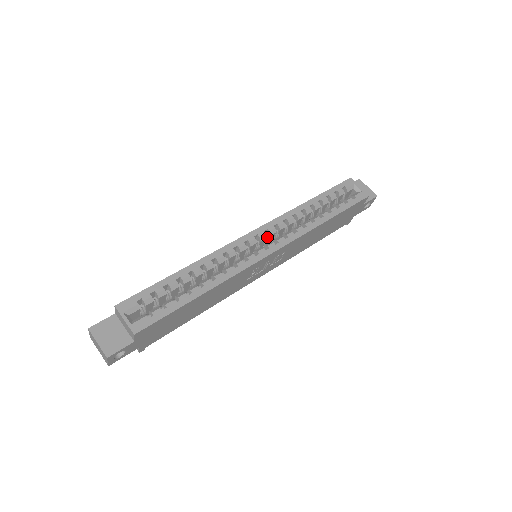
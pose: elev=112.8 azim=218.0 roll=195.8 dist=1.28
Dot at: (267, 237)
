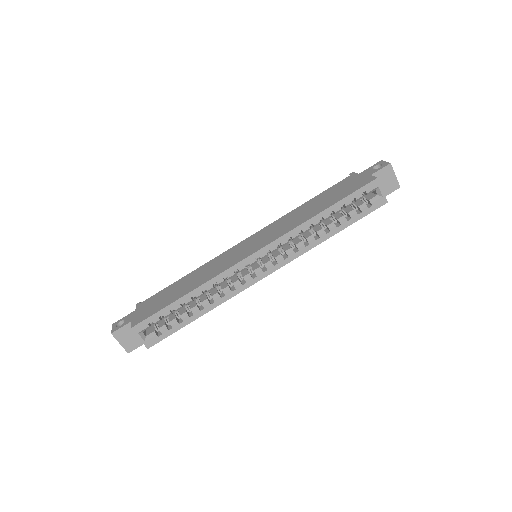
Dot at: occluded
